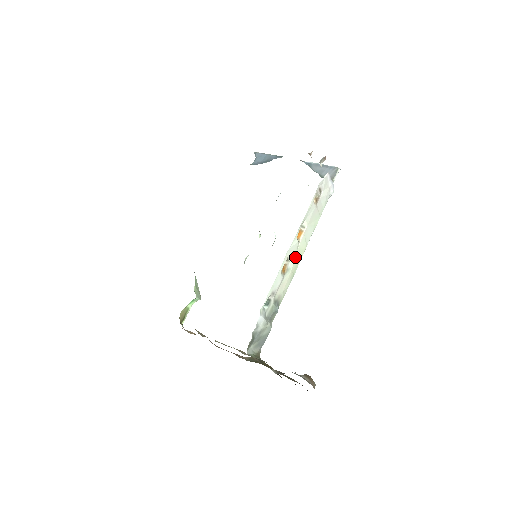
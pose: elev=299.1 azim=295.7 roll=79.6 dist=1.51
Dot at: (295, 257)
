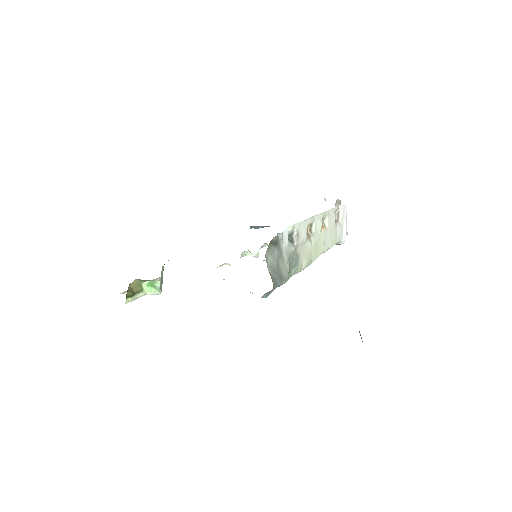
Dot at: (316, 241)
